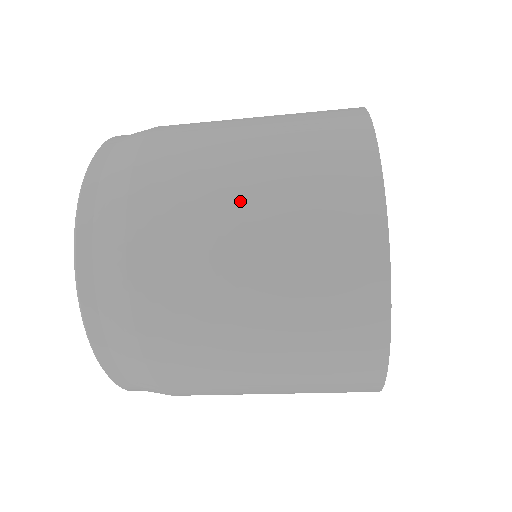
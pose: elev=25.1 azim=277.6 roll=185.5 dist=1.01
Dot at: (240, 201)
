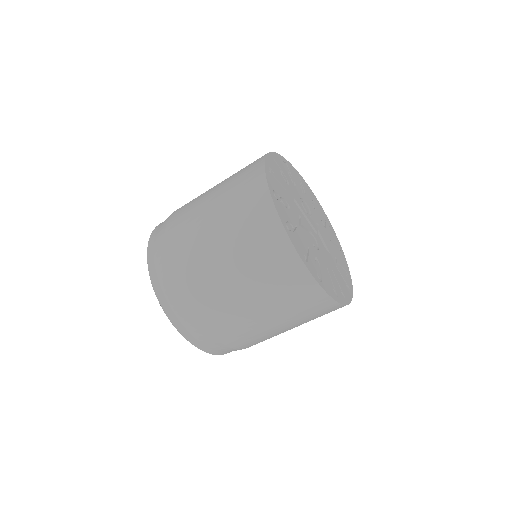
Dot at: (209, 217)
